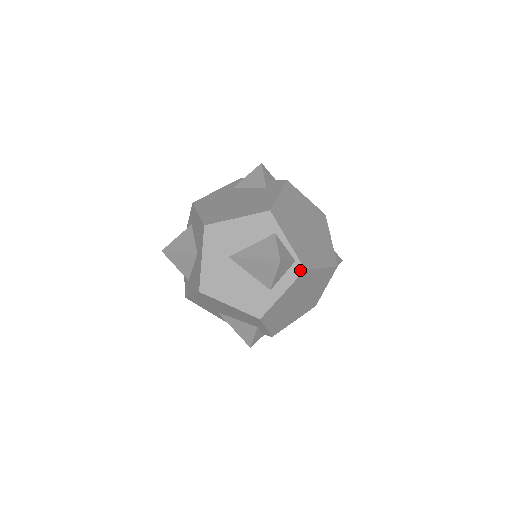
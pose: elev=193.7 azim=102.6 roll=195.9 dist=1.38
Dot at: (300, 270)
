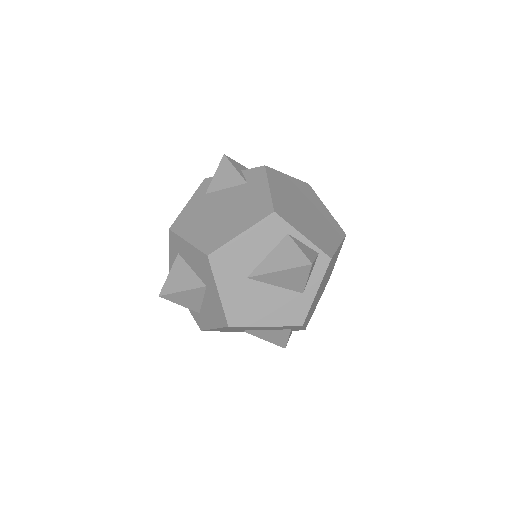
Dot at: (326, 261)
